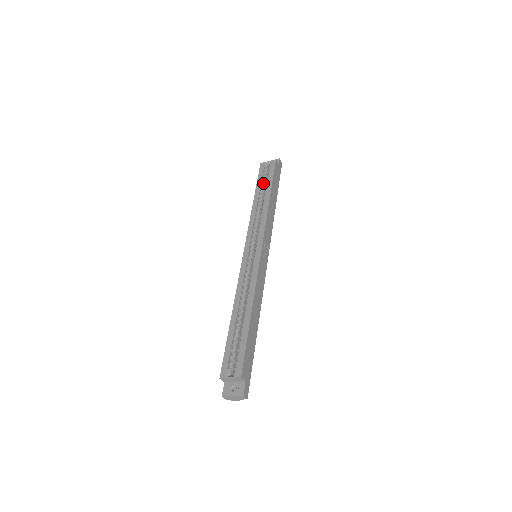
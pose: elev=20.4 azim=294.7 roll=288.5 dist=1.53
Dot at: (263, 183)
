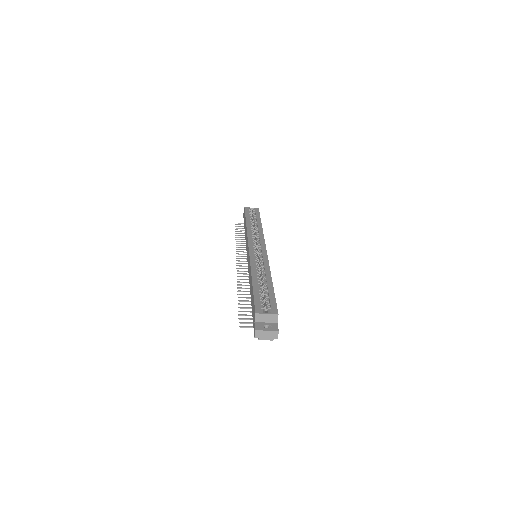
Dot at: (251, 218)
